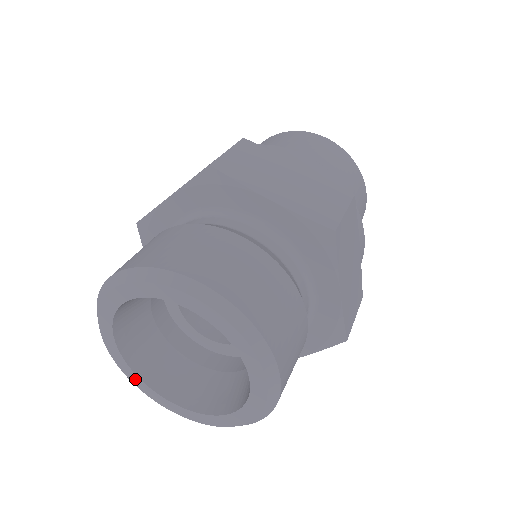
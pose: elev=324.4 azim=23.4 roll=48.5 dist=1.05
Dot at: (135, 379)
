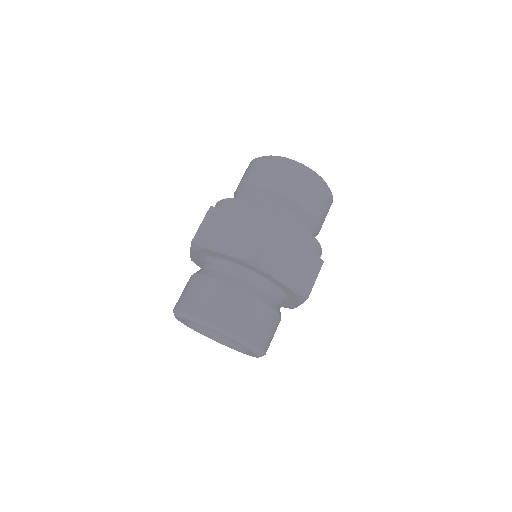
Dot at: (216, 341)
